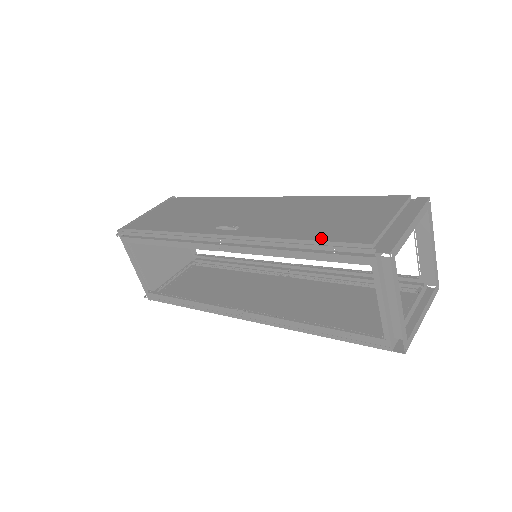
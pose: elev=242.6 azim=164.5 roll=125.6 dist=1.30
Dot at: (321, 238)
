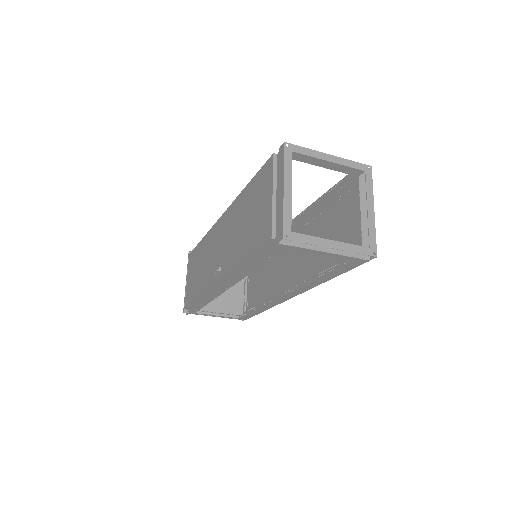
Dot at: (251, 251)
